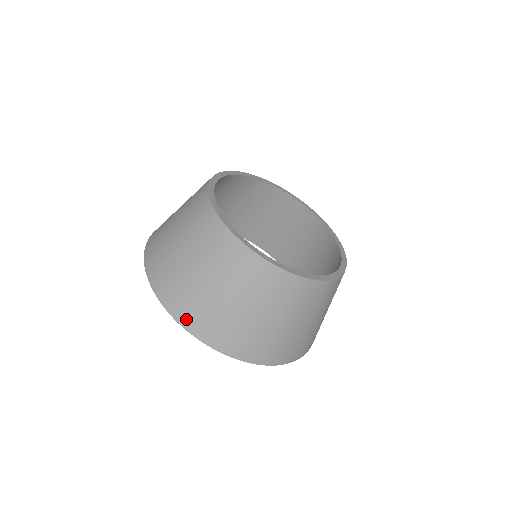
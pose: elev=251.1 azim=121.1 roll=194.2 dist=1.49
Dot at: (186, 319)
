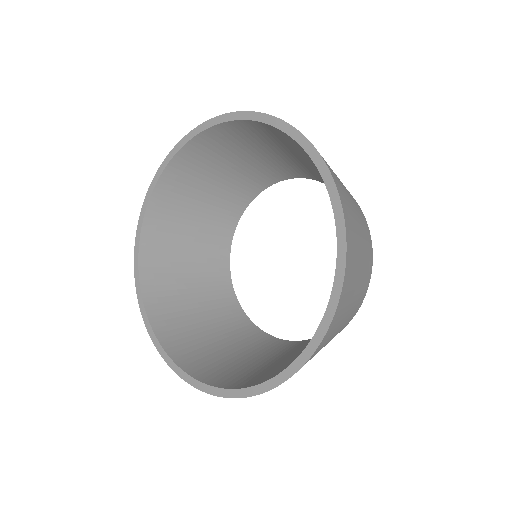
Dot at: occluded
